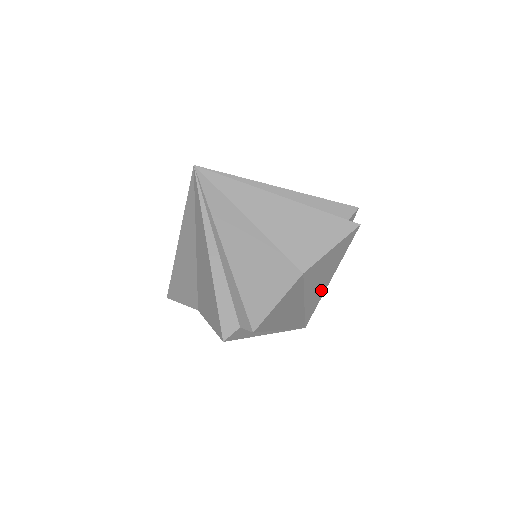
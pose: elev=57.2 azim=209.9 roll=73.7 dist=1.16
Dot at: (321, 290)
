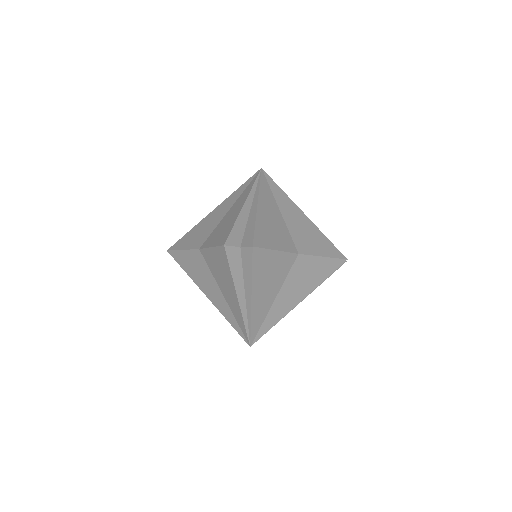
Dot at: (289, 305)
